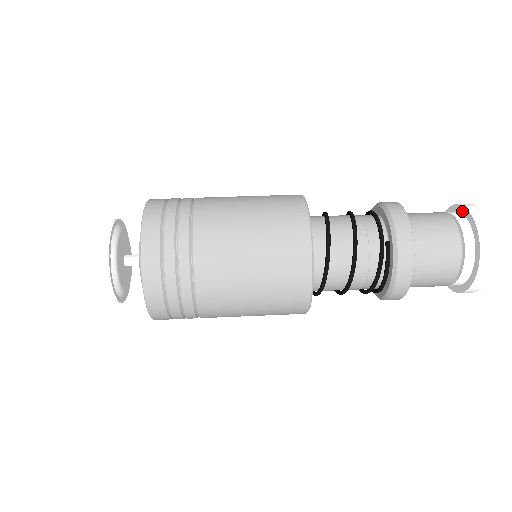
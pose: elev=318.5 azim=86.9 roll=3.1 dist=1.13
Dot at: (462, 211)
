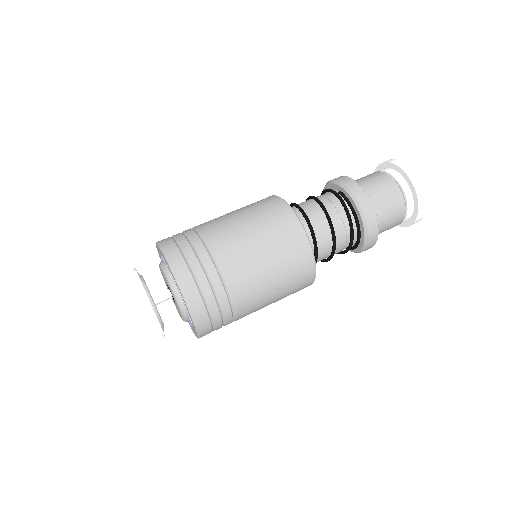
Dot at: (379, 170)
